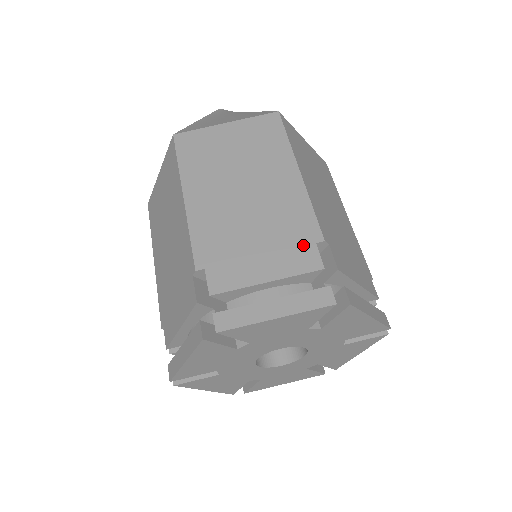
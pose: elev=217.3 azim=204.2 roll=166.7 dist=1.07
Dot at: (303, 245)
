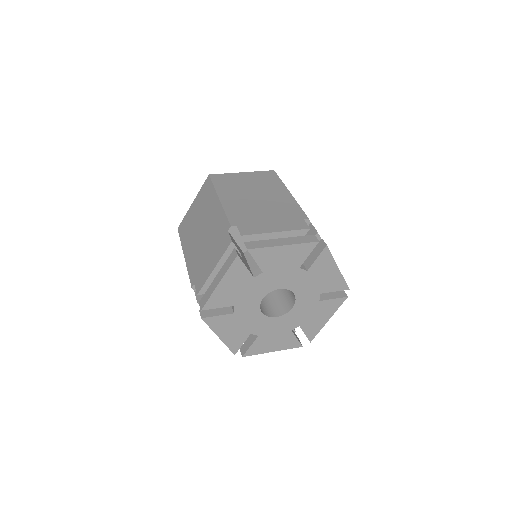
Dot at: (223, 237)
